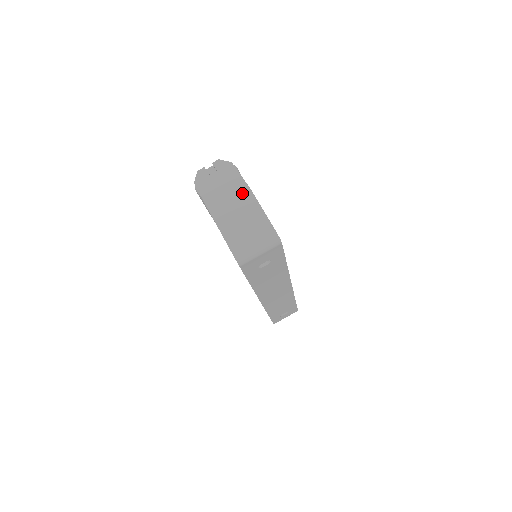
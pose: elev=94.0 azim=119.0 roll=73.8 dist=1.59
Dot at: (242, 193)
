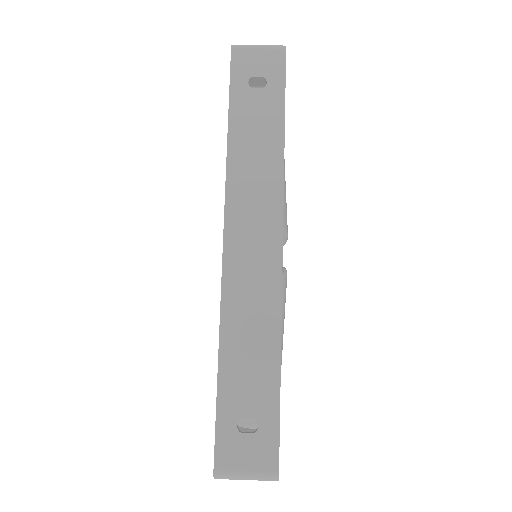
Dot at: occluded
